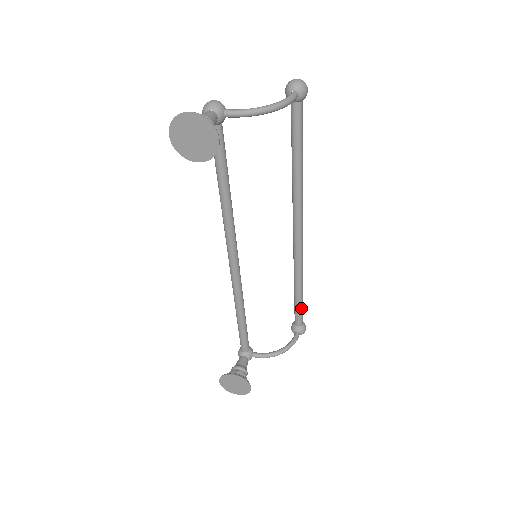
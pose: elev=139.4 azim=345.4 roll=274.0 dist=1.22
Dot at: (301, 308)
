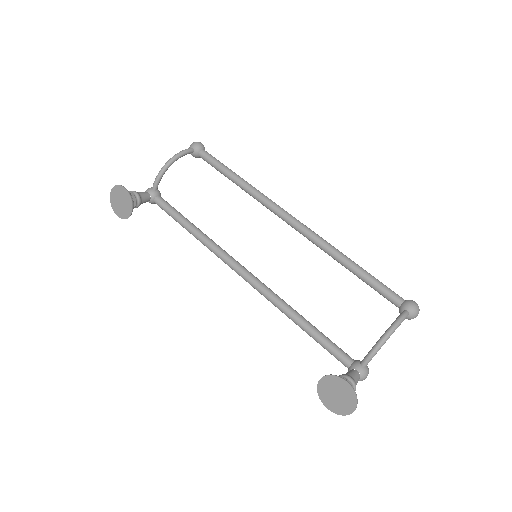
Dot at: (376, 282)
